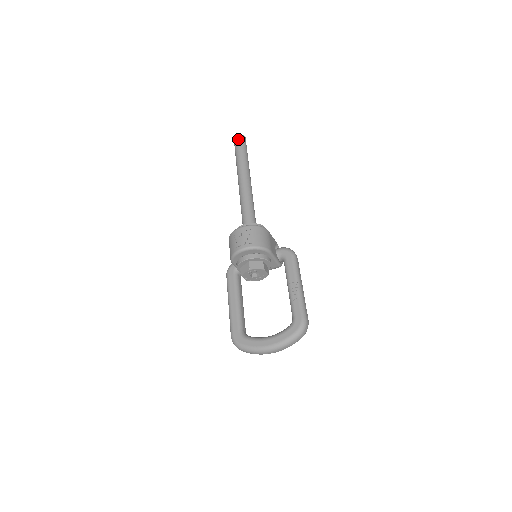
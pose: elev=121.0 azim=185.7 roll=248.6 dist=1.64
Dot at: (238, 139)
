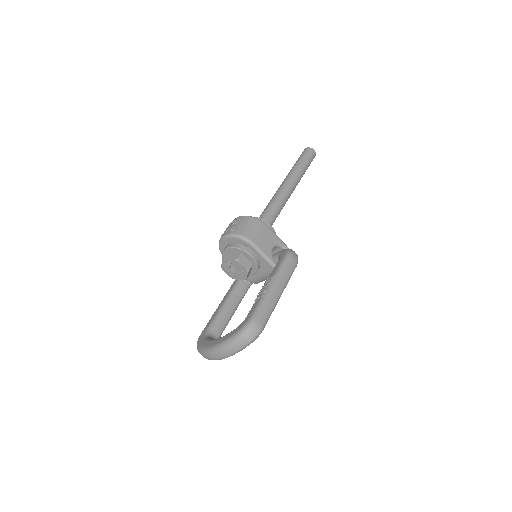
Dot at: (303, 151)
